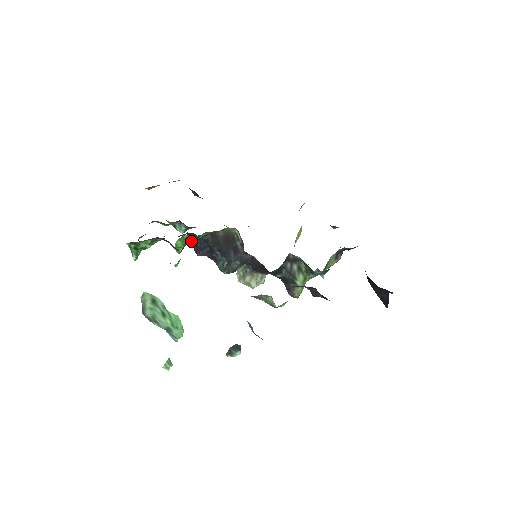
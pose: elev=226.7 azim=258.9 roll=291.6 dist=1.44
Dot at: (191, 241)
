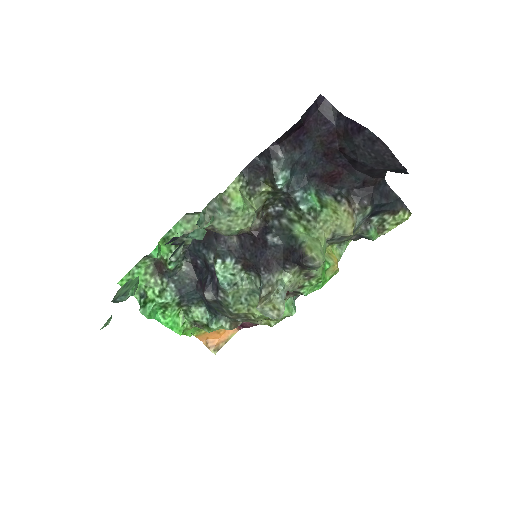
Dot at: occluded
